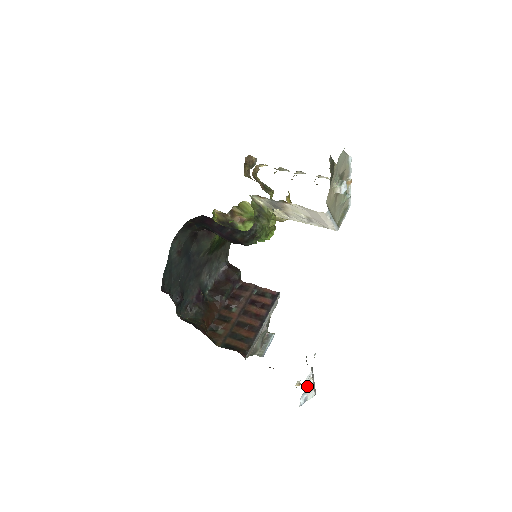
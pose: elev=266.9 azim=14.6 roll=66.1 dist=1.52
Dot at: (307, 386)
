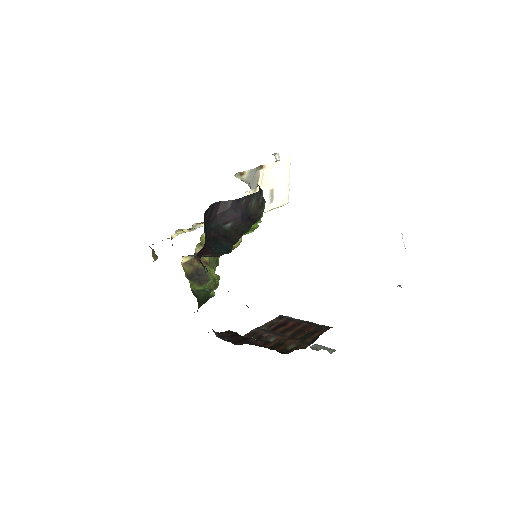
Dot at: occluded
